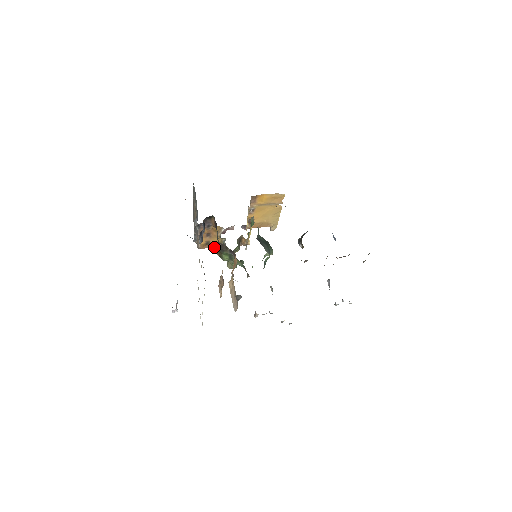
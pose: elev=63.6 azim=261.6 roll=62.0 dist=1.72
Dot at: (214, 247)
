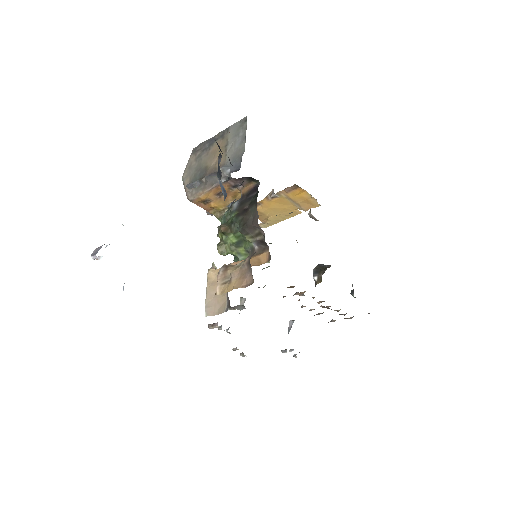
Dot at: (207, 210)
